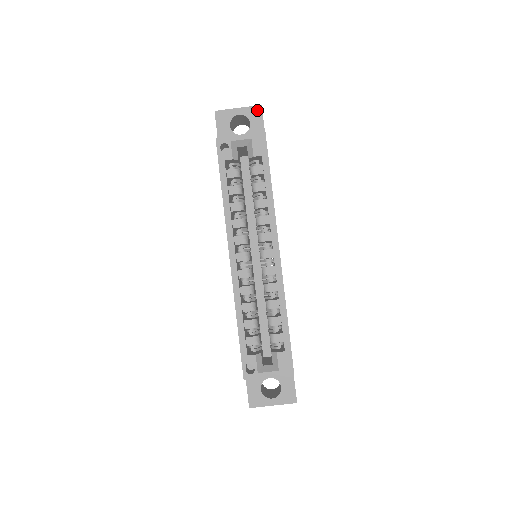
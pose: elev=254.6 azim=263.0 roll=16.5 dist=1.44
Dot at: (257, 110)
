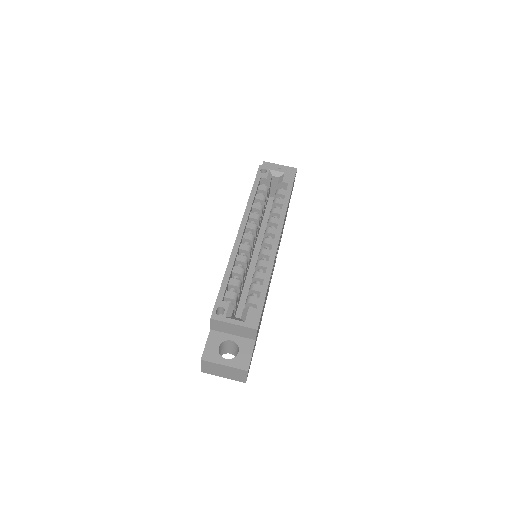
Dot at: (293, 170)
